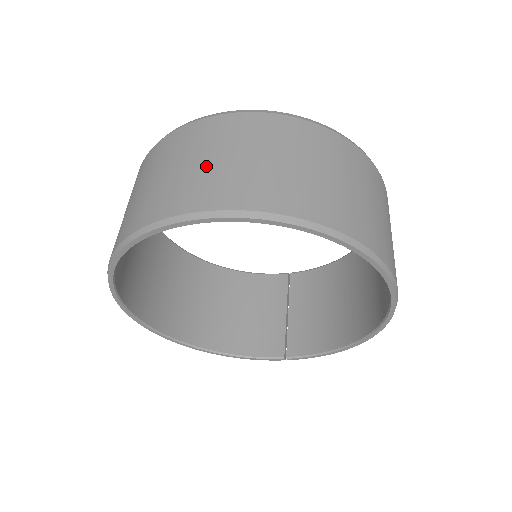
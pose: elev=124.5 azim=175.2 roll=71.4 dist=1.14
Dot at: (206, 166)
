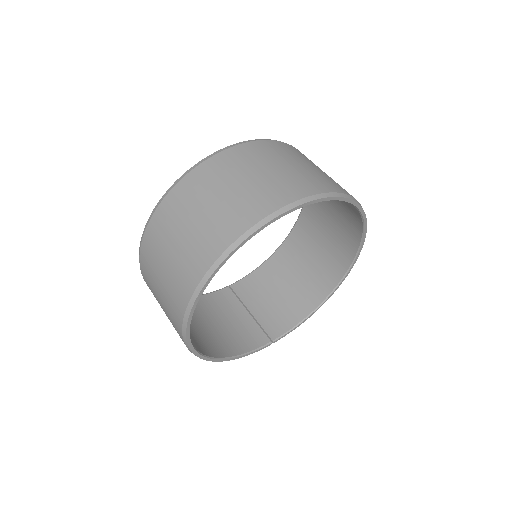
Dot at: (273, 174)
